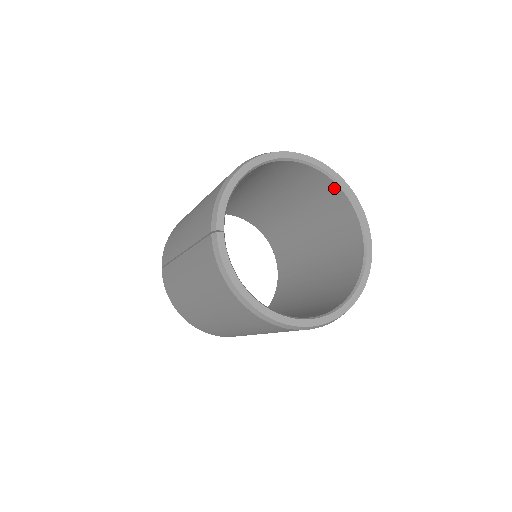
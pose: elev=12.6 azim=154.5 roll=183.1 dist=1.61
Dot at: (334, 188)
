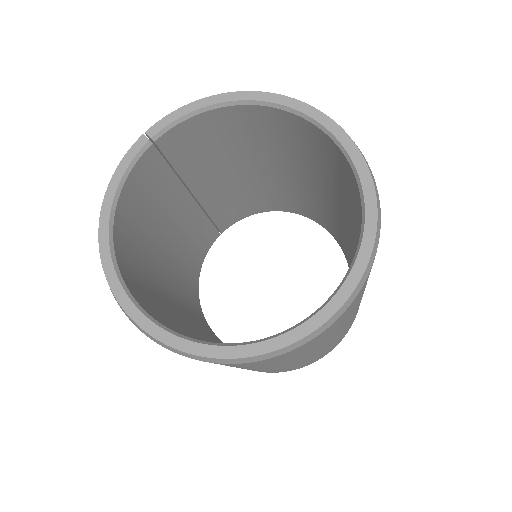
Dot at: (360, 206)
